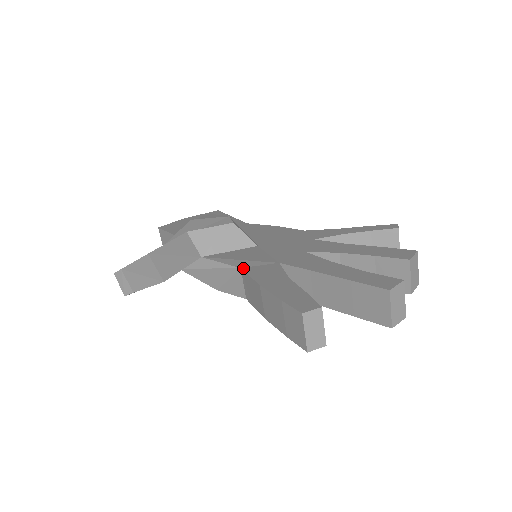
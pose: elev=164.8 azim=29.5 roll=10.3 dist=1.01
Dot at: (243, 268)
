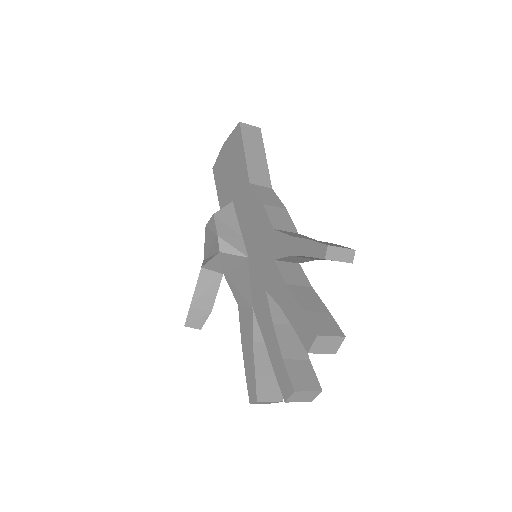
Dot at: (238, 307)
